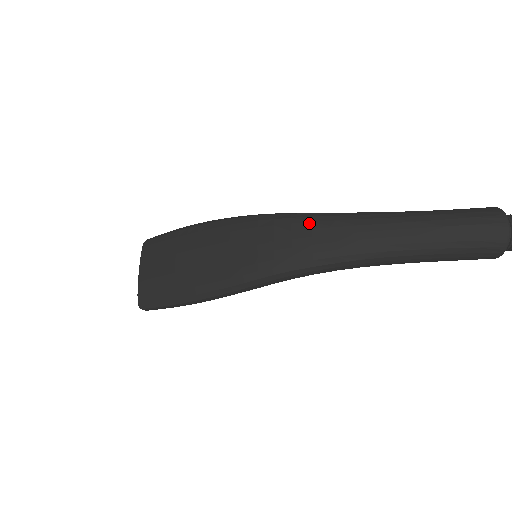
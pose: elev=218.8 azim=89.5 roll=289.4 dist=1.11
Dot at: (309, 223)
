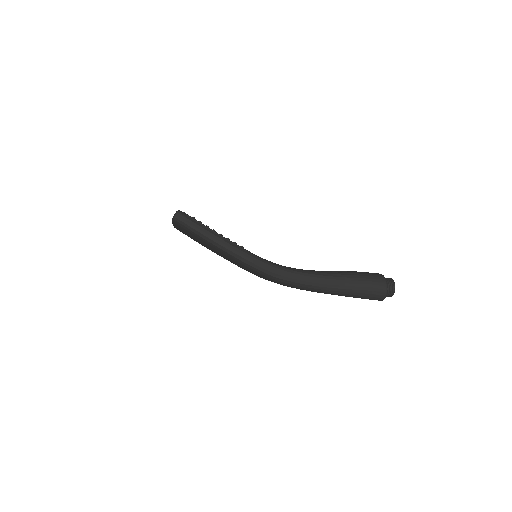
Dot at: (289, 285)
